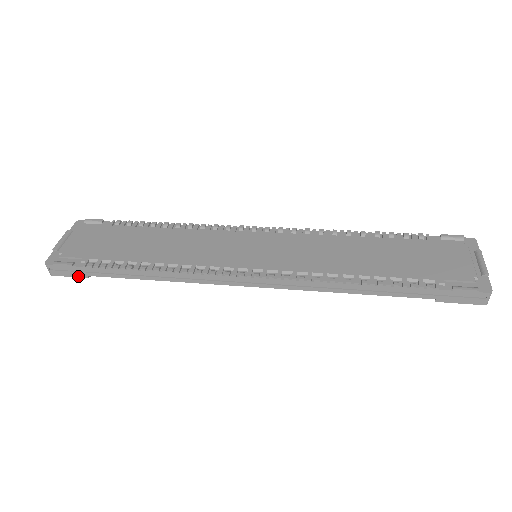
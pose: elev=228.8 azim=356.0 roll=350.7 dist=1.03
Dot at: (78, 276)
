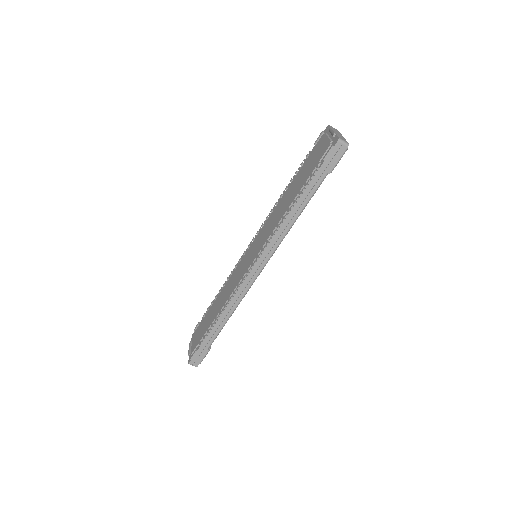
Dot at: (205, 354)
